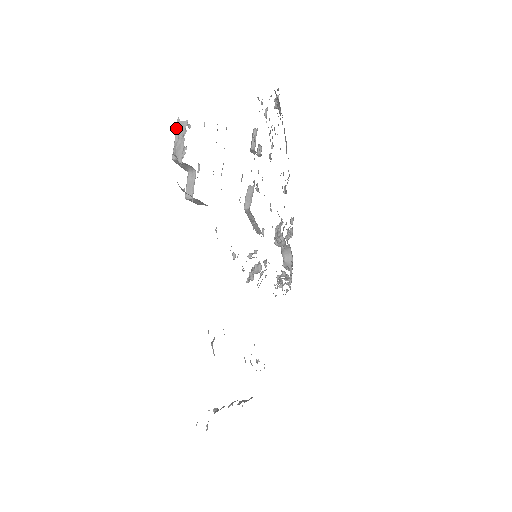
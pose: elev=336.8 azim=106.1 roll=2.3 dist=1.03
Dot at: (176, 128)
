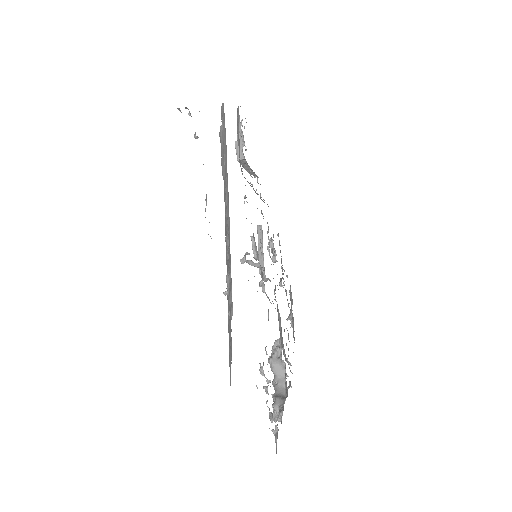
Dot at: occluded
